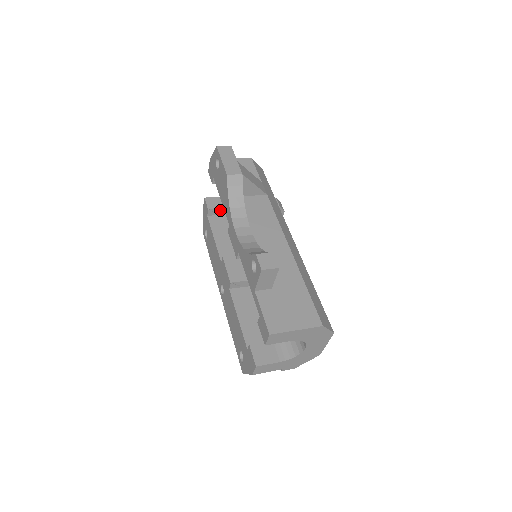
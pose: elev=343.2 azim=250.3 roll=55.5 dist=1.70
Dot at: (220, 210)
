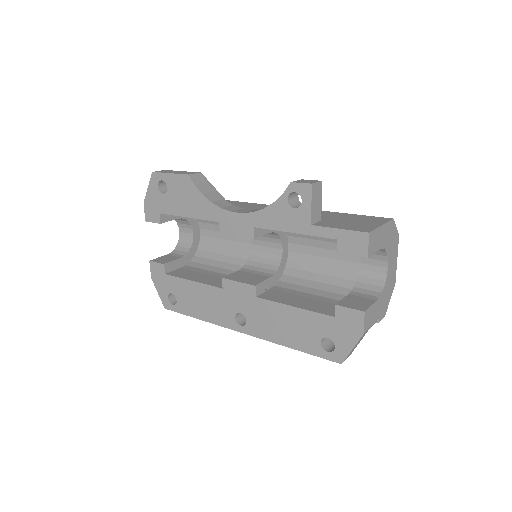
Dot at: (175, 263)
